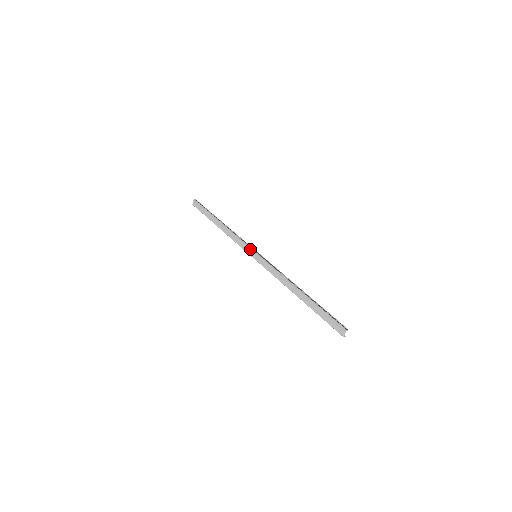
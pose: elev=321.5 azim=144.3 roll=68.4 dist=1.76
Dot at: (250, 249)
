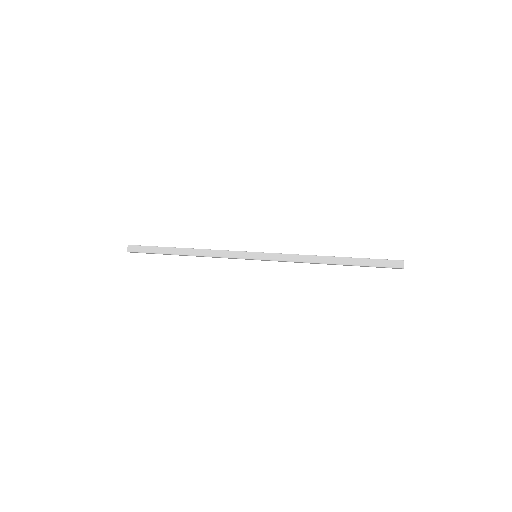
Dot at: (245, 252)
